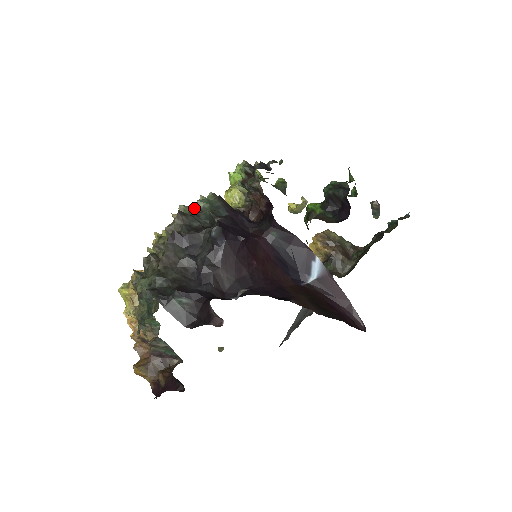
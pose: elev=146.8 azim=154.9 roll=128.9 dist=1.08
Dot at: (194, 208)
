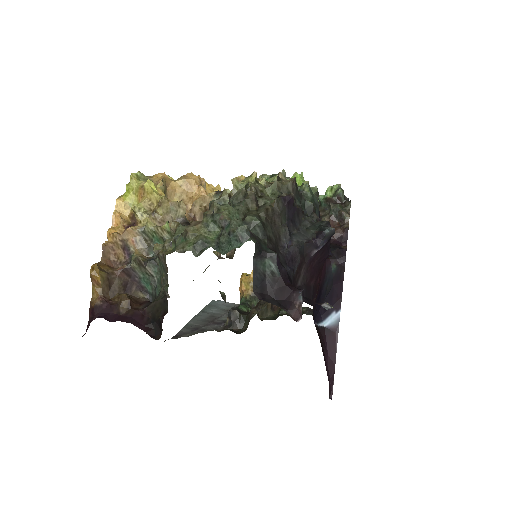
Dot at: occluded
